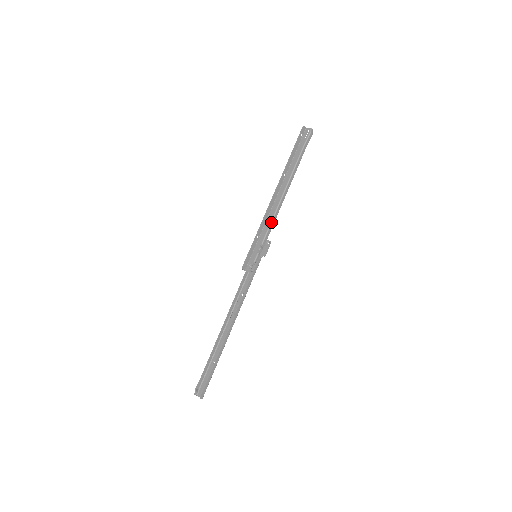
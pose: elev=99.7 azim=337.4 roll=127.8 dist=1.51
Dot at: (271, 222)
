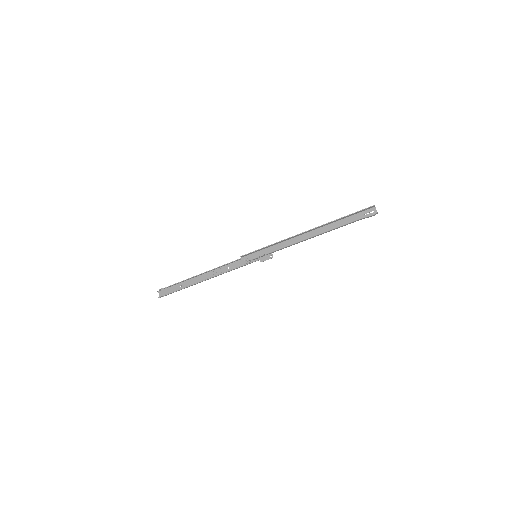
Dot at: (284, 247)
